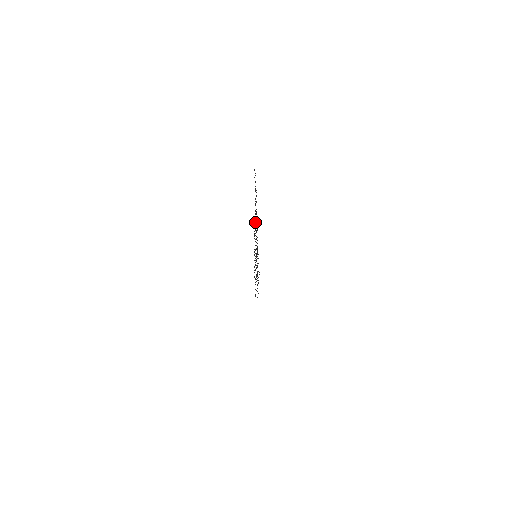
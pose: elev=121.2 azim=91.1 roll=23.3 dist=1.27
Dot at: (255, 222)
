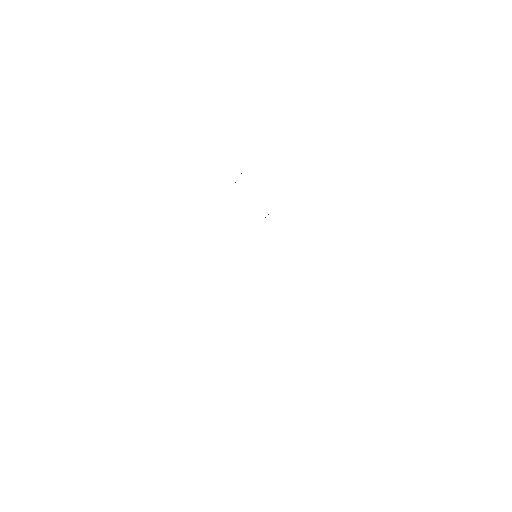
Dot at: occluded
